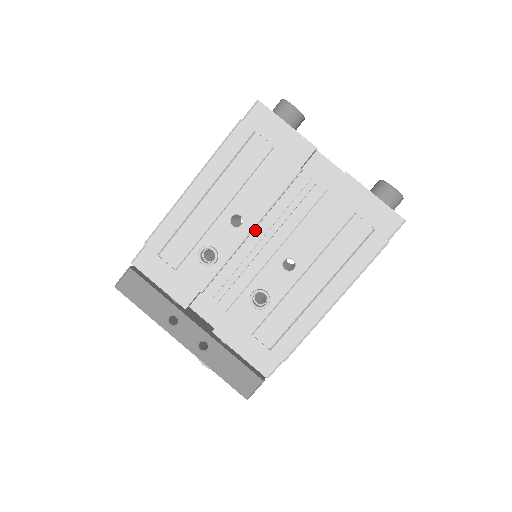
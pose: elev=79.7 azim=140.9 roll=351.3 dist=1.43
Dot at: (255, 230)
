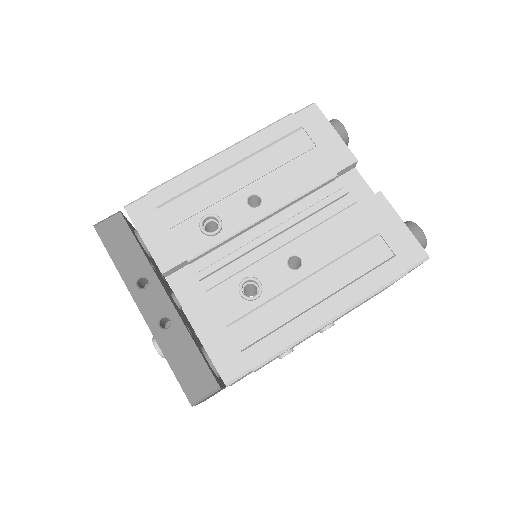
Dot at: (268, 221)
